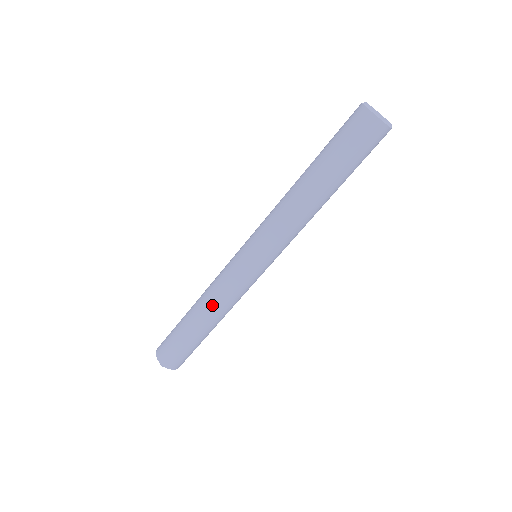
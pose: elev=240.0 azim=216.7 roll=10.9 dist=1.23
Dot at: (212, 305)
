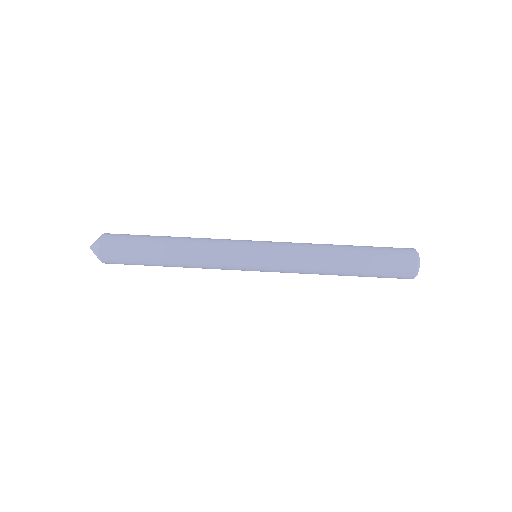
Dot at: (196, 238)
